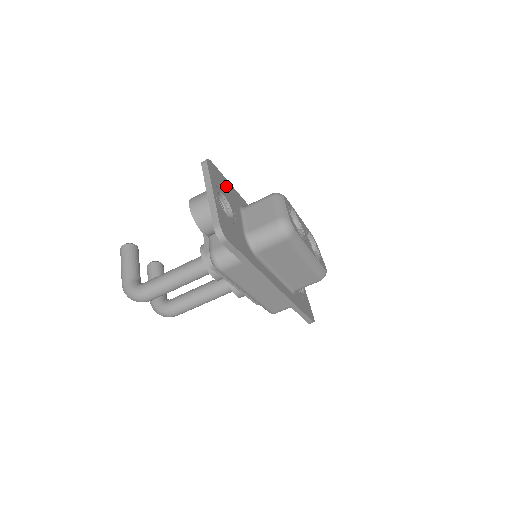
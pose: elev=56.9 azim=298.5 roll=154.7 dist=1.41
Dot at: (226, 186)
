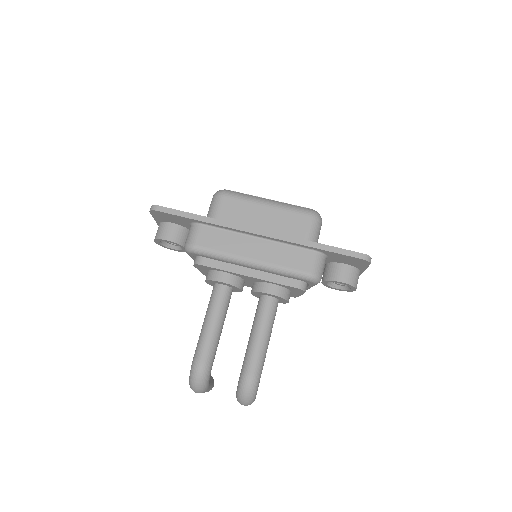
Dot at: occluded
